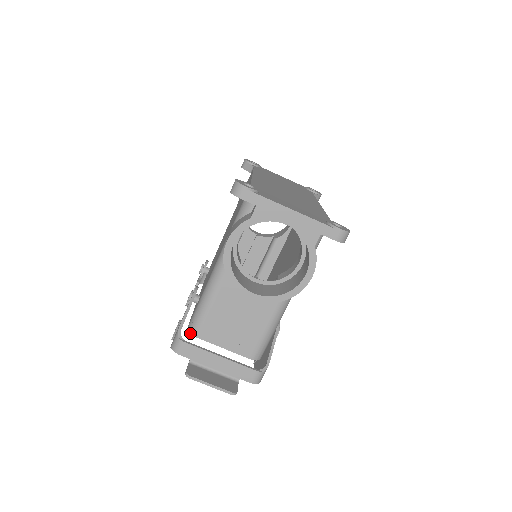
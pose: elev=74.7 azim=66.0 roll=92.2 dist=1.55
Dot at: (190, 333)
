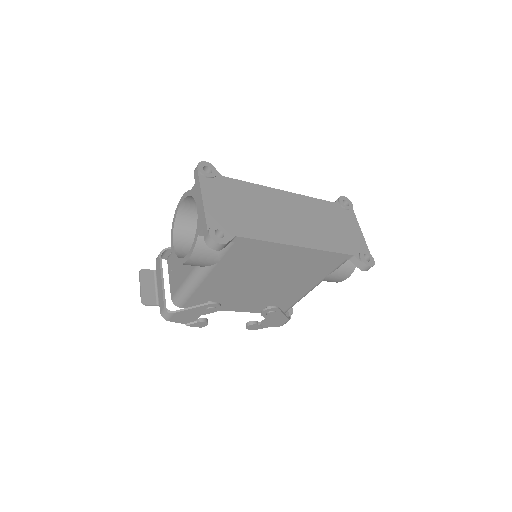
Dot at: occluded
